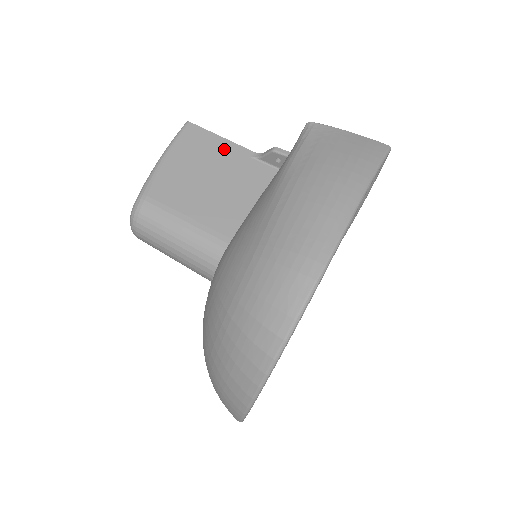
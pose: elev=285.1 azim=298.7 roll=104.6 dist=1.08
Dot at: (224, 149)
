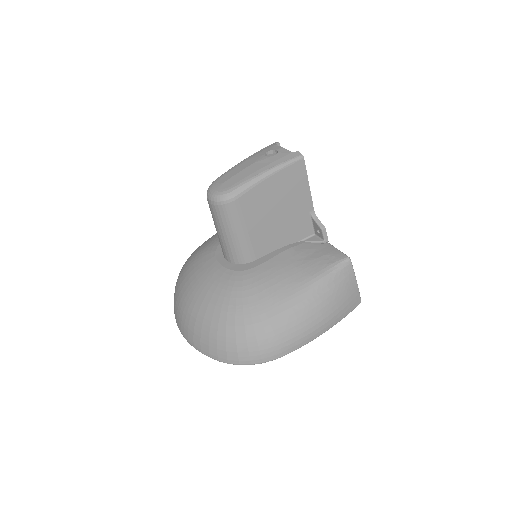
Dot at: (303, 196)
